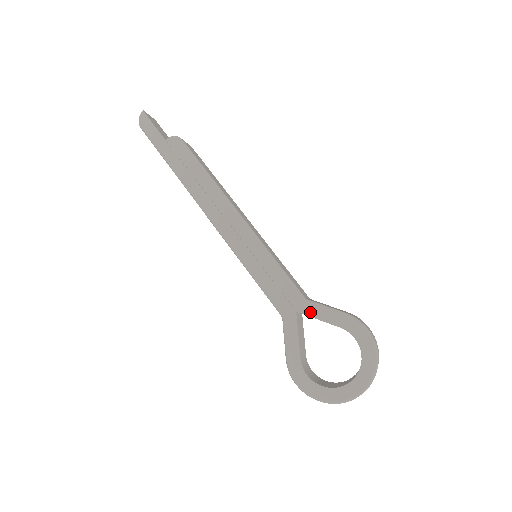
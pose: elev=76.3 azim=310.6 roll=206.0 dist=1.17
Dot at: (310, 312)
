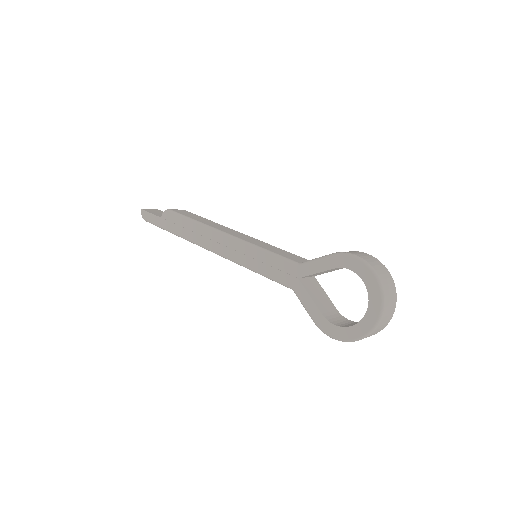
Dot at: (307, 272)
